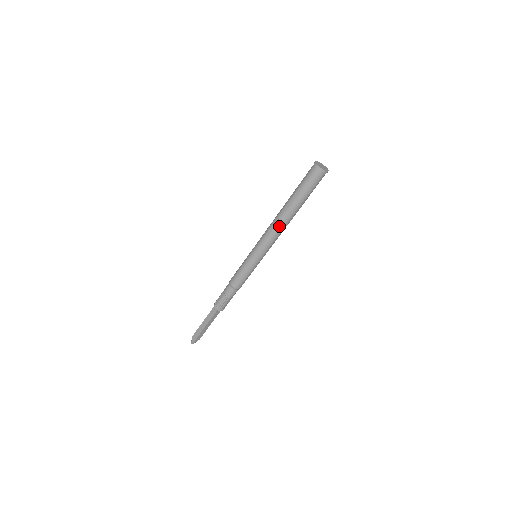
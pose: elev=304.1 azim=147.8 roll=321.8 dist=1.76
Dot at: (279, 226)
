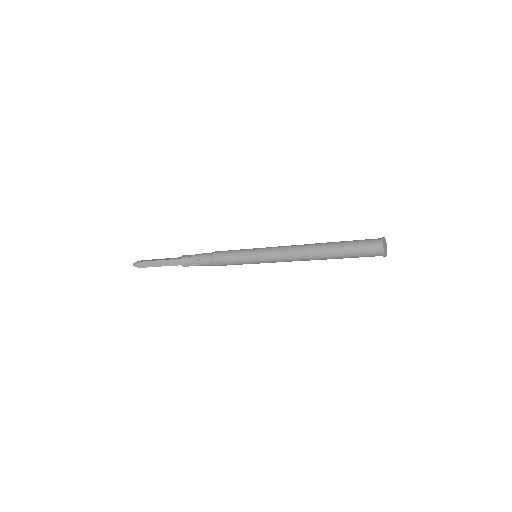
Dot at: (300, 248)
